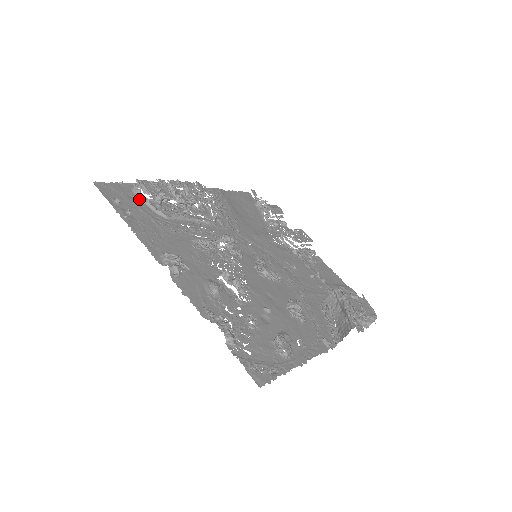
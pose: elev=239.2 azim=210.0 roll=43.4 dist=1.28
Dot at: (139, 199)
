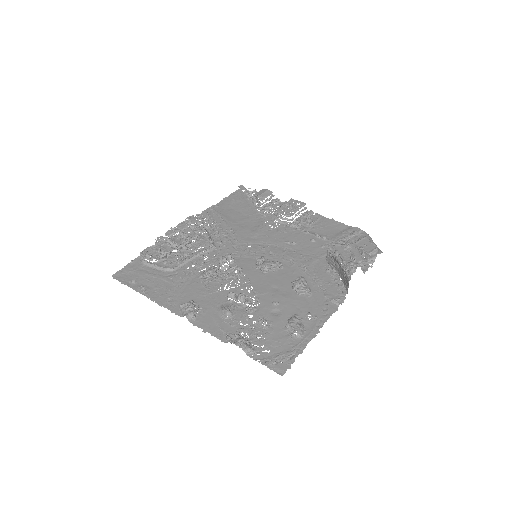
Dot at: (149, 267)
